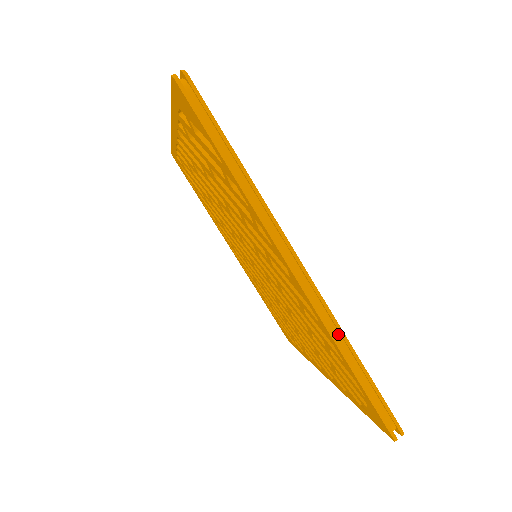
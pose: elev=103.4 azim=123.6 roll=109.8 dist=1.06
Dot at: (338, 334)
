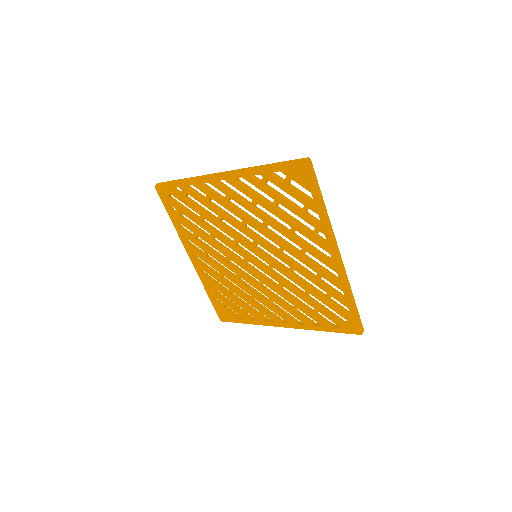
Dot at: (348, 285)
